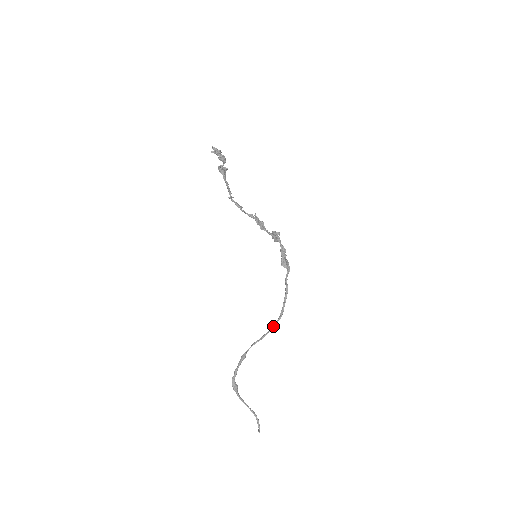
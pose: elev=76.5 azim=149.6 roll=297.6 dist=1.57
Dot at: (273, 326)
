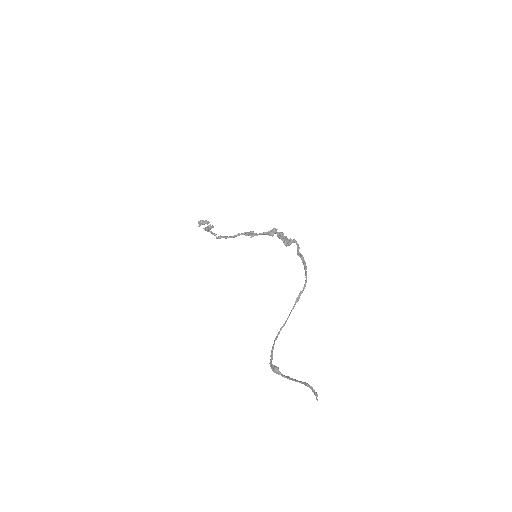
Dot at: (299, 294)
